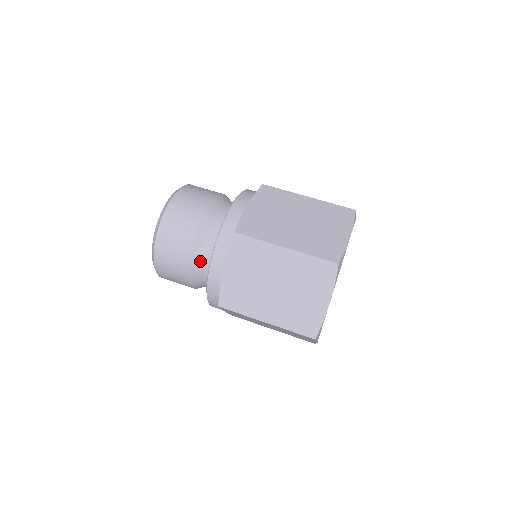
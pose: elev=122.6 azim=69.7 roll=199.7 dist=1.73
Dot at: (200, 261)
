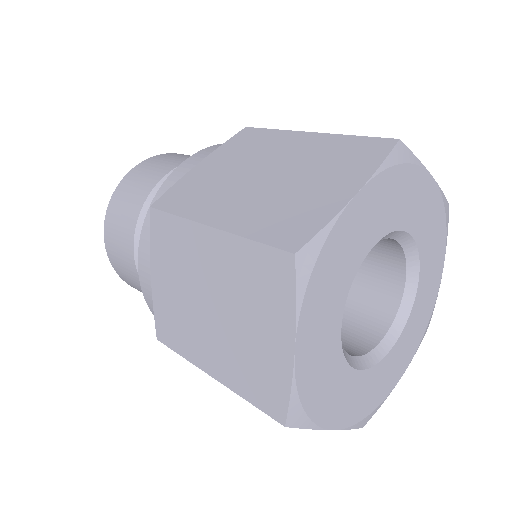
Dot at: occluded
